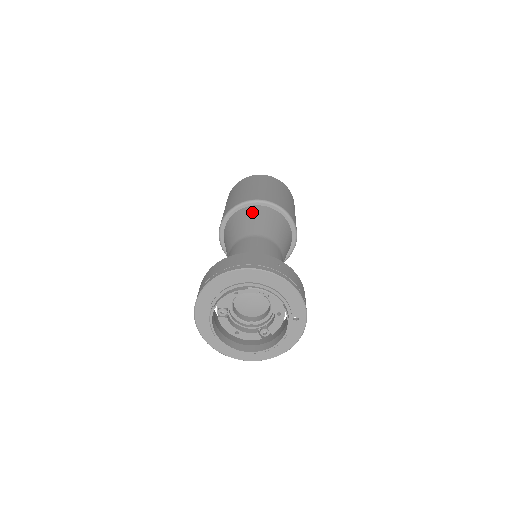
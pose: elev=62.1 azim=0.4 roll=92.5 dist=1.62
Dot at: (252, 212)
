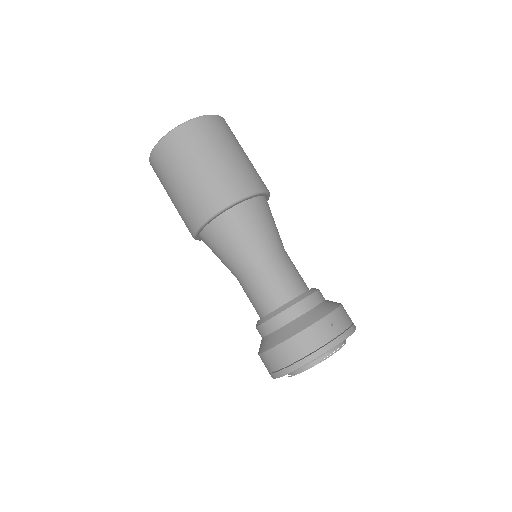
Dot at: (233, 224)
